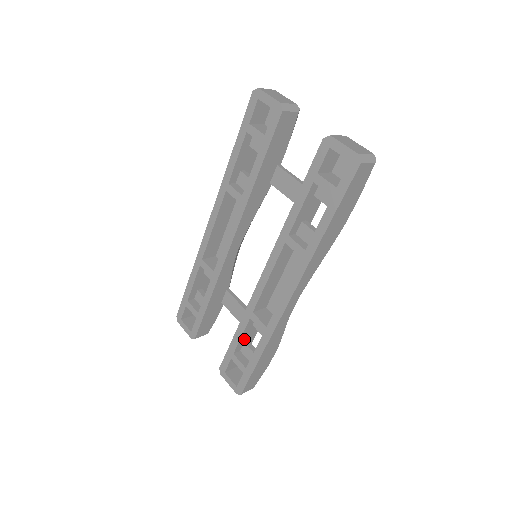
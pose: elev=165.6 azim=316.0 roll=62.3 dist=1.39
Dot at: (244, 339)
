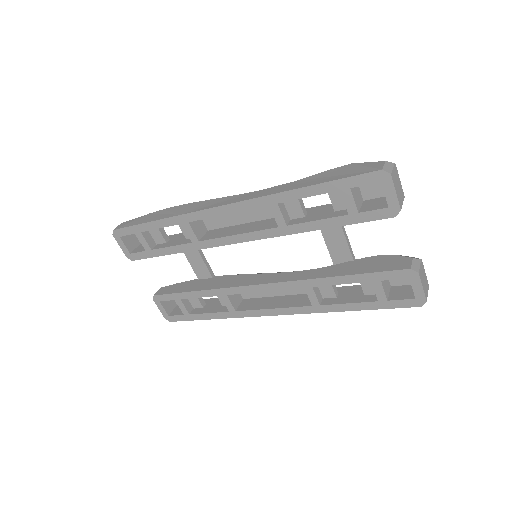
Dot at: occluded
